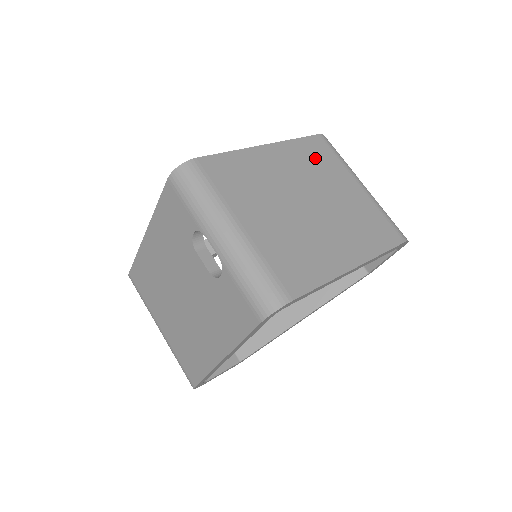
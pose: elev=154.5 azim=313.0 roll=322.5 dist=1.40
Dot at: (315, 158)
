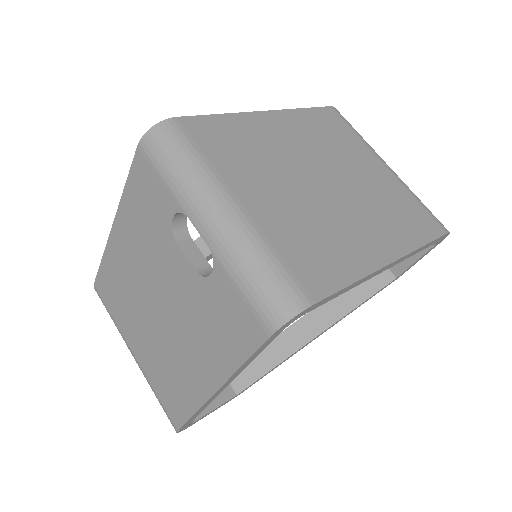
Dot at: (328, 131)
